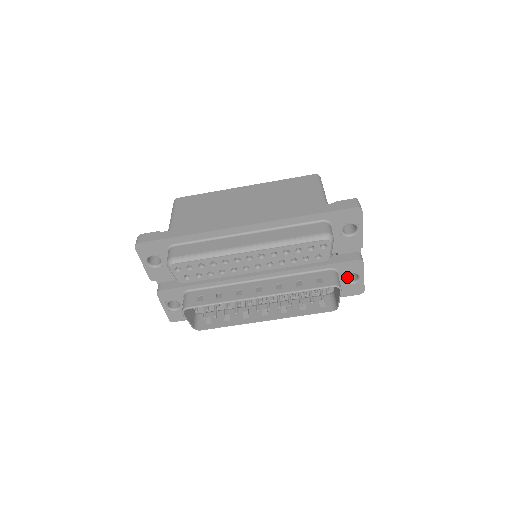
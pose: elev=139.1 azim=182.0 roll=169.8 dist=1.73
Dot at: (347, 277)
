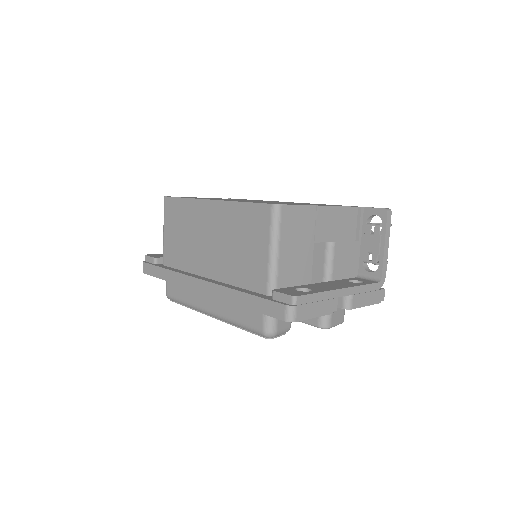
Dot at: occluded
